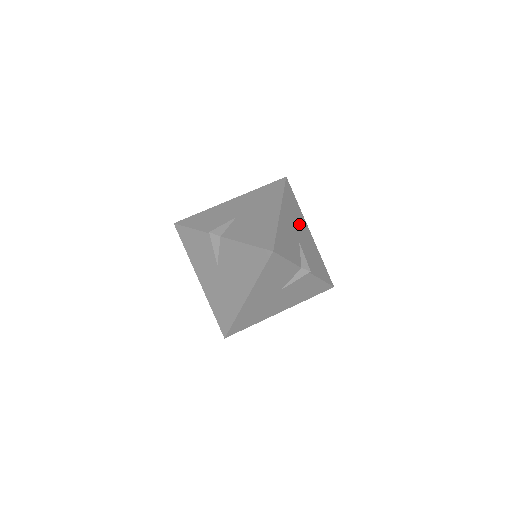
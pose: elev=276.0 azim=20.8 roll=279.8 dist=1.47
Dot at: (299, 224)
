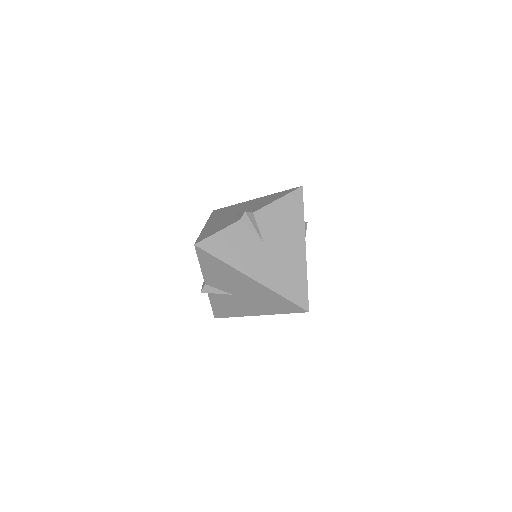
Dot at: occluded
